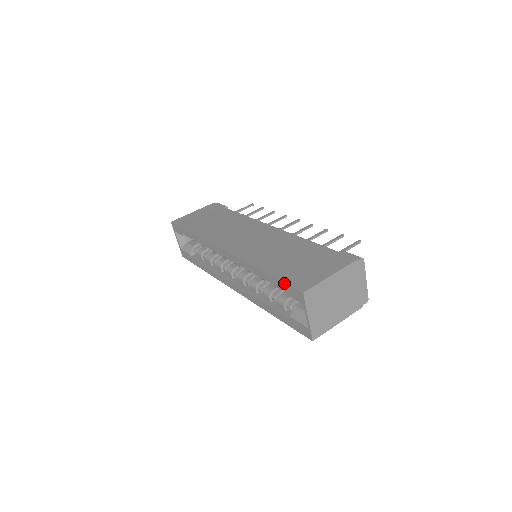
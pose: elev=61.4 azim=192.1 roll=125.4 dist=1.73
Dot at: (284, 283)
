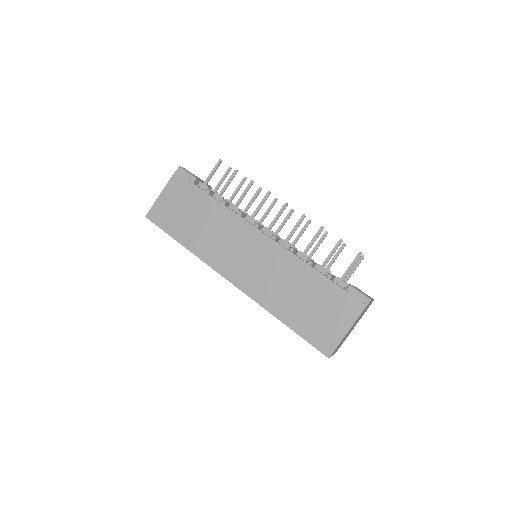
Dot at: (308, 342)
